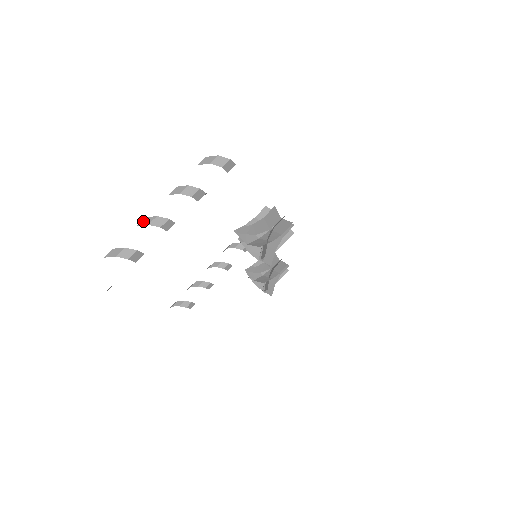
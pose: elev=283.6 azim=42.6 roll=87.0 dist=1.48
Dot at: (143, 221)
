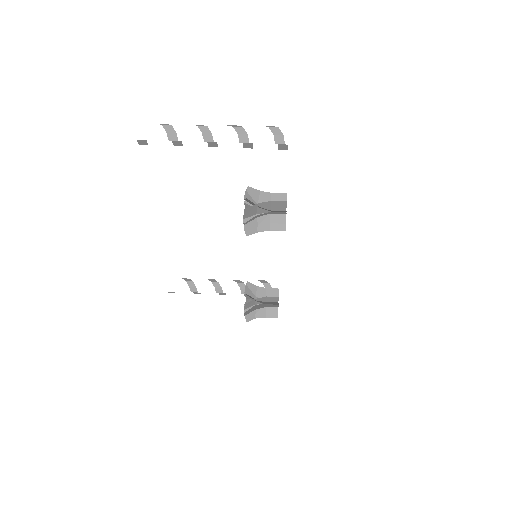
Dot at: (198, 125)
